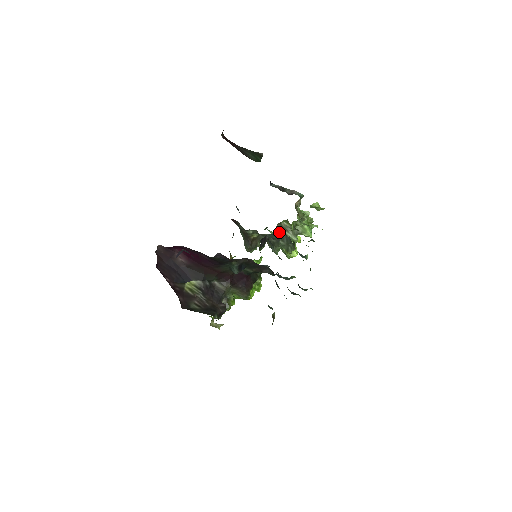
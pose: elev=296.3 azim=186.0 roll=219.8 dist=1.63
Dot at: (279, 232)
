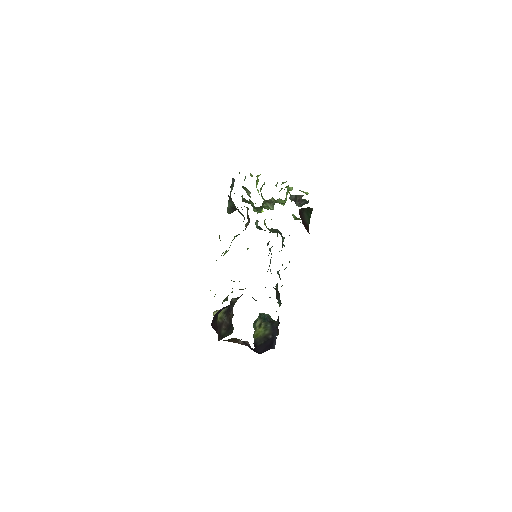
Dot at: occluded
